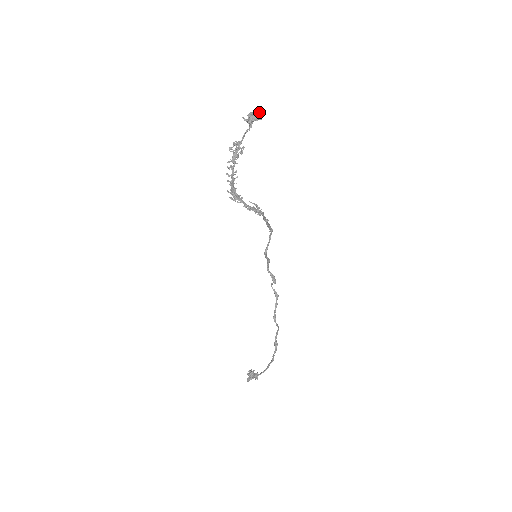
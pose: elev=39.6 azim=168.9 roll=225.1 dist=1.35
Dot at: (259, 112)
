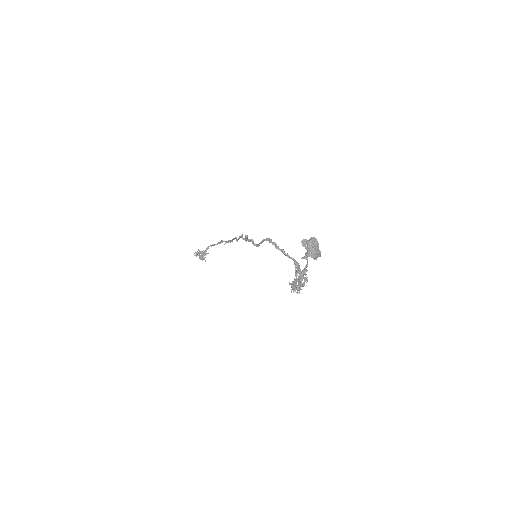
Dot at: (314, 242)
